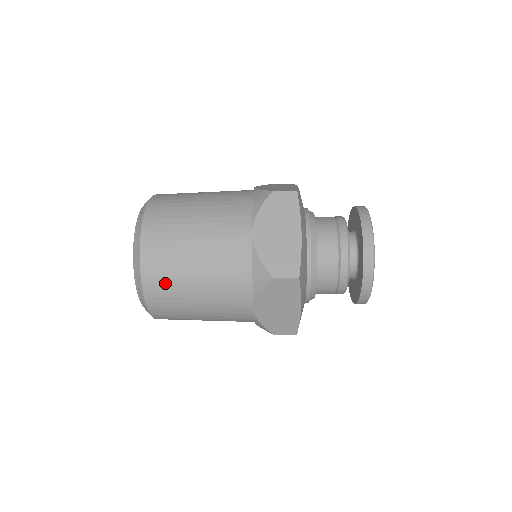
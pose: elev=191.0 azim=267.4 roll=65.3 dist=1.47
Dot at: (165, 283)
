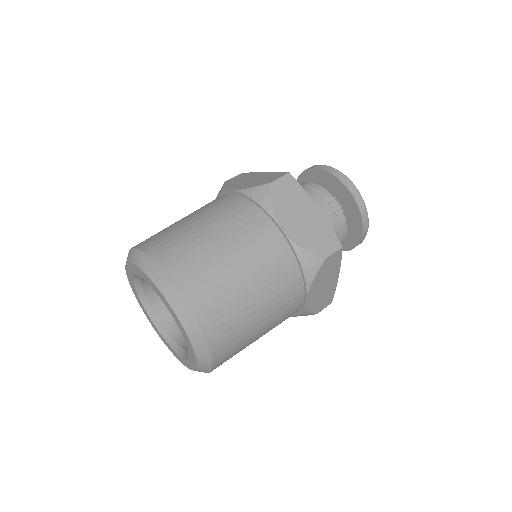
Dot at: (228, 326)
